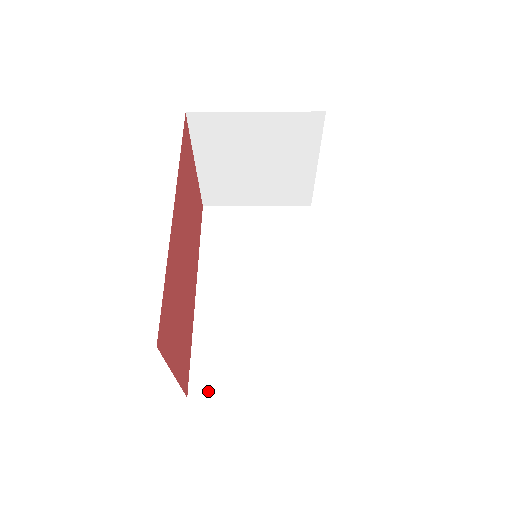
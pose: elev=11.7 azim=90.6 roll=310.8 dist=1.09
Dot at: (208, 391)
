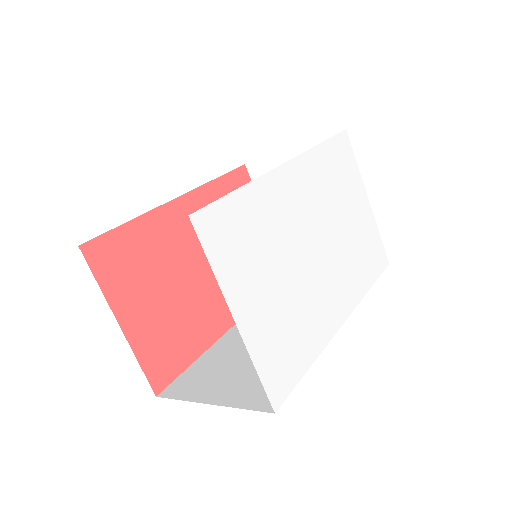
Dot at: (175, 393)
